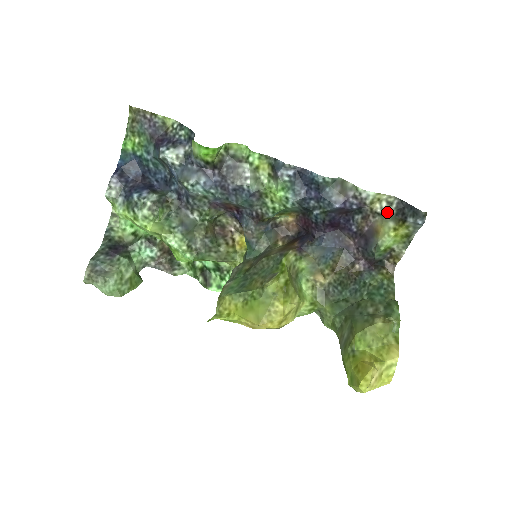
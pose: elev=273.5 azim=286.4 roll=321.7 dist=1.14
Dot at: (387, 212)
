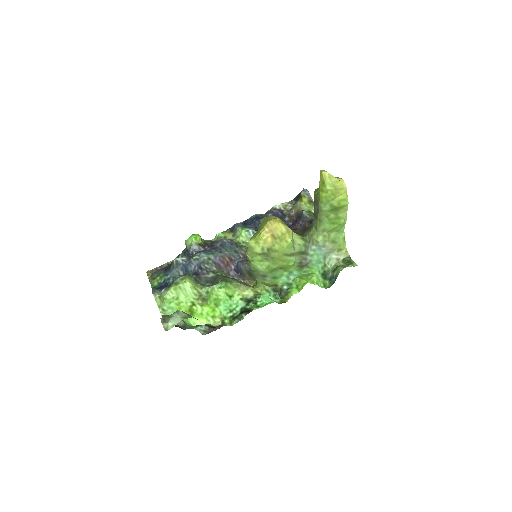
Dot at: (294, 205)
